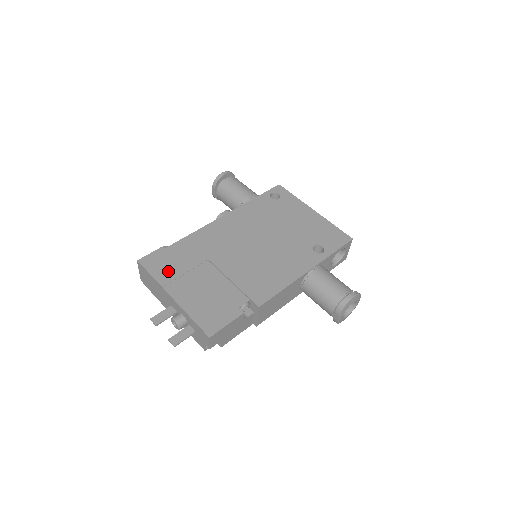
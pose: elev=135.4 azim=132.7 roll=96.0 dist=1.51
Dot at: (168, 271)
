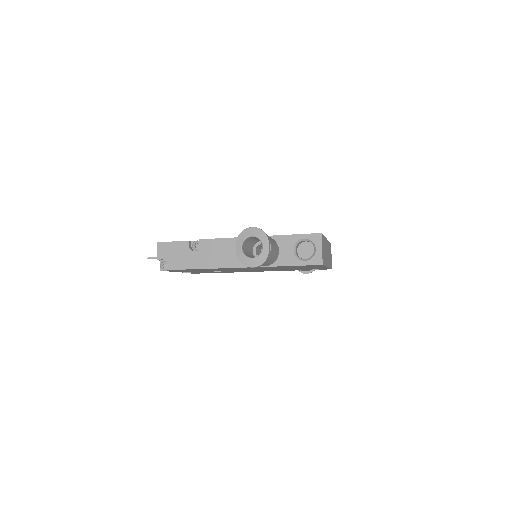
Dot at: occluded
